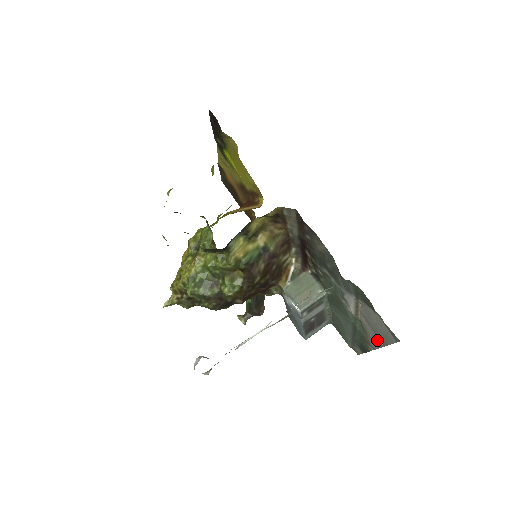
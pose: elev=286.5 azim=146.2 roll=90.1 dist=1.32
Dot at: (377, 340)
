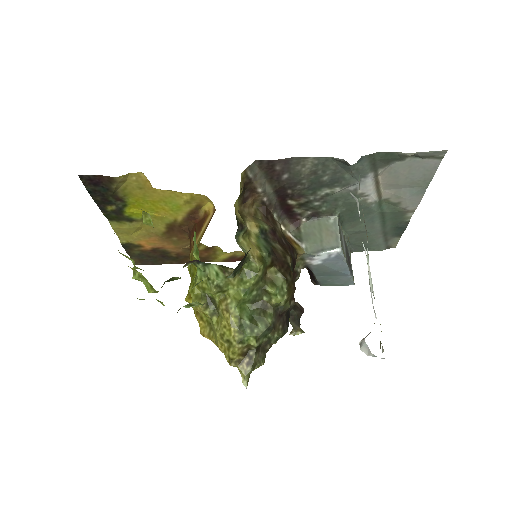
Dot at: (416, 192)
